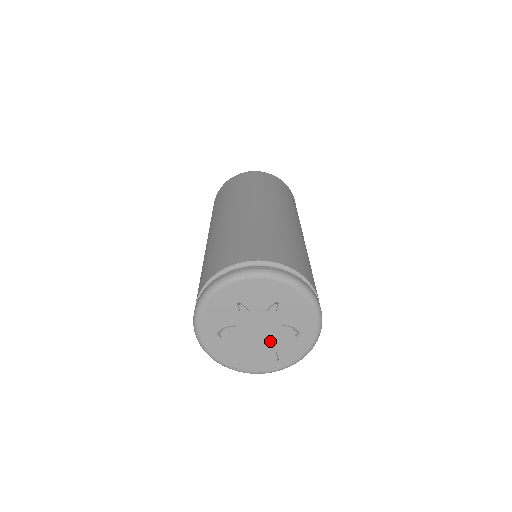
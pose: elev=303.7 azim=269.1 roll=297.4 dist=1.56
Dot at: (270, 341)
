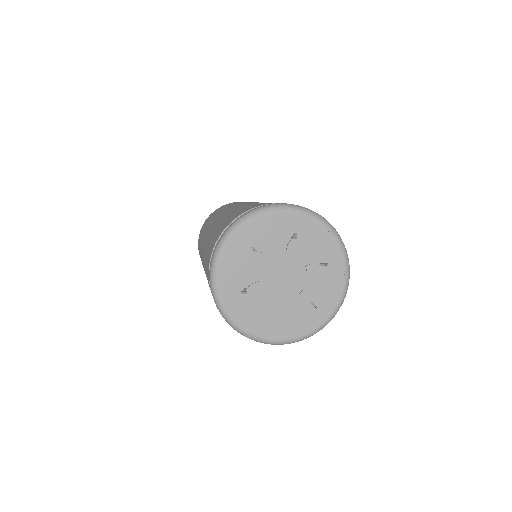
Dot at: (301, 290)
